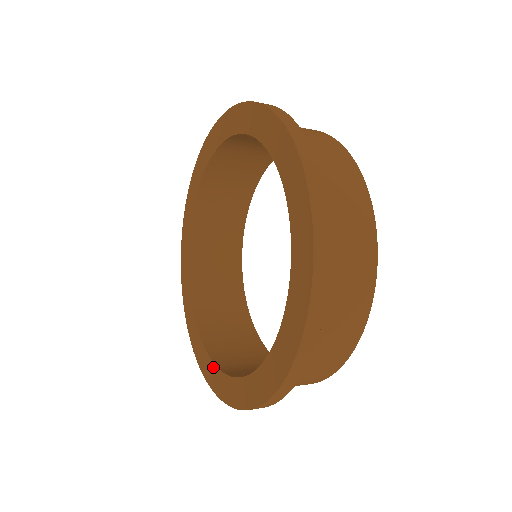
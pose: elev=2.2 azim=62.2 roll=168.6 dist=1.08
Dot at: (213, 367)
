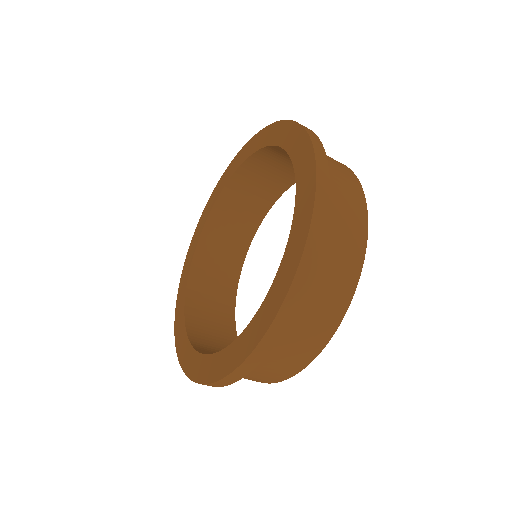
Dot at: (228, 349)
